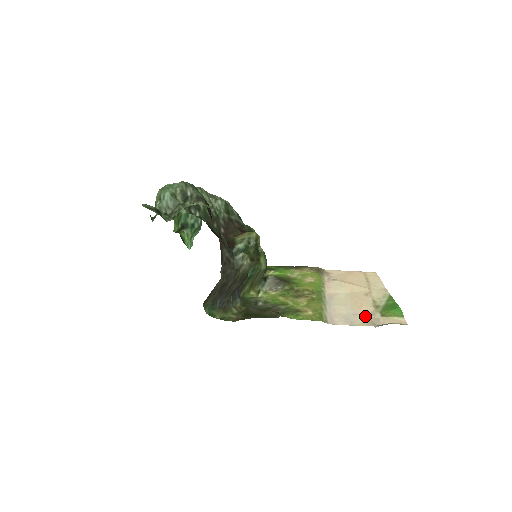
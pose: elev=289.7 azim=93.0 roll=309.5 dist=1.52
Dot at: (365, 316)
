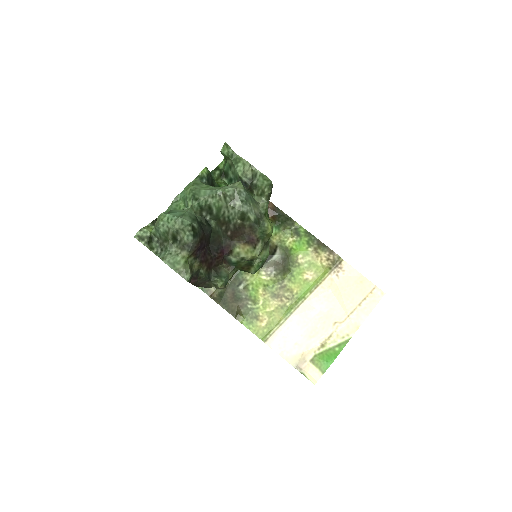
Dot at: (301, 351)
